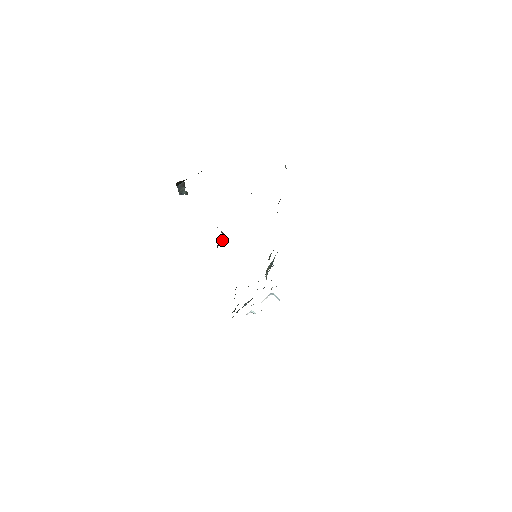
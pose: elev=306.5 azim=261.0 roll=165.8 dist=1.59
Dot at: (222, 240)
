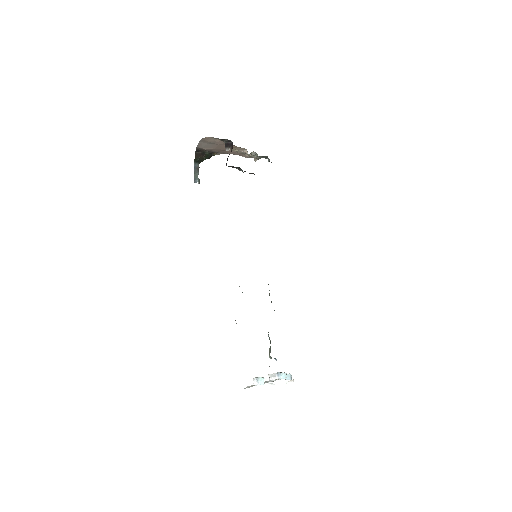
Dot at: occluded
